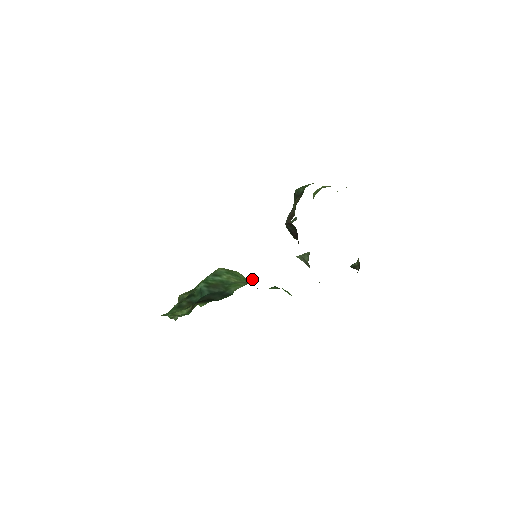
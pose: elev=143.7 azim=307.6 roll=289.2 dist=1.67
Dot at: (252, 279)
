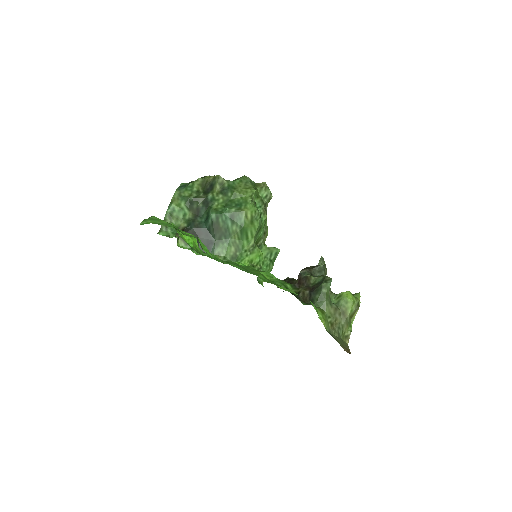
Dot at: (242, 256)
